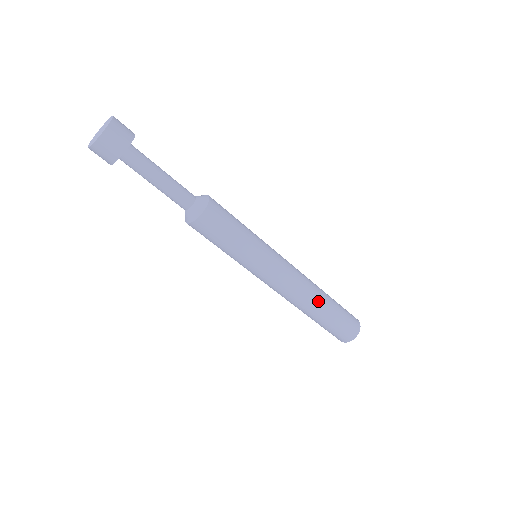
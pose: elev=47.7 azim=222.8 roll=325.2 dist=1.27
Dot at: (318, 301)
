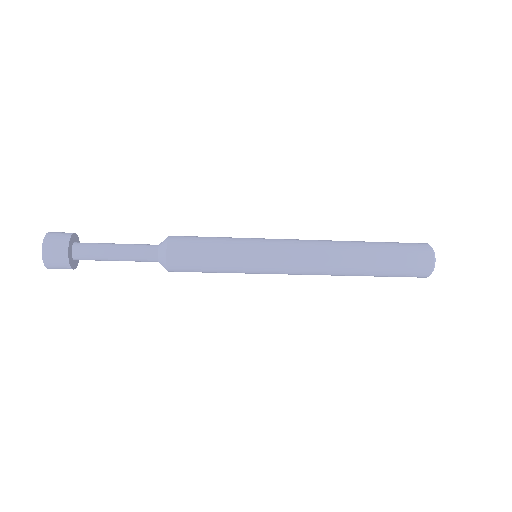
Dot at: (352, 263)
